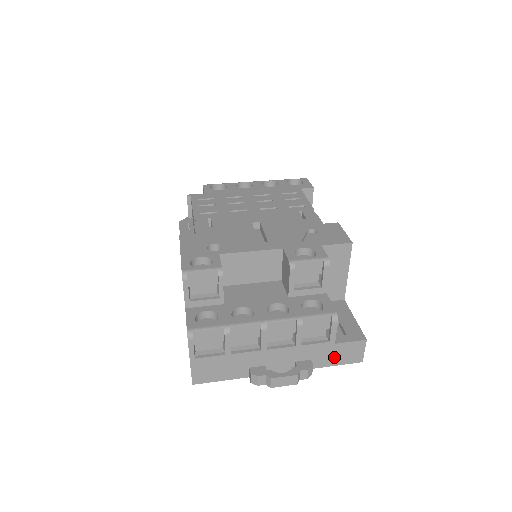
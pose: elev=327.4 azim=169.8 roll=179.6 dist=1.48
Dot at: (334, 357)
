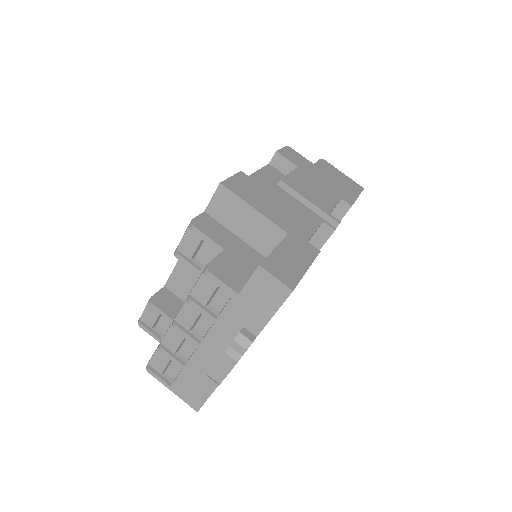
Dot at: (259, 308)
